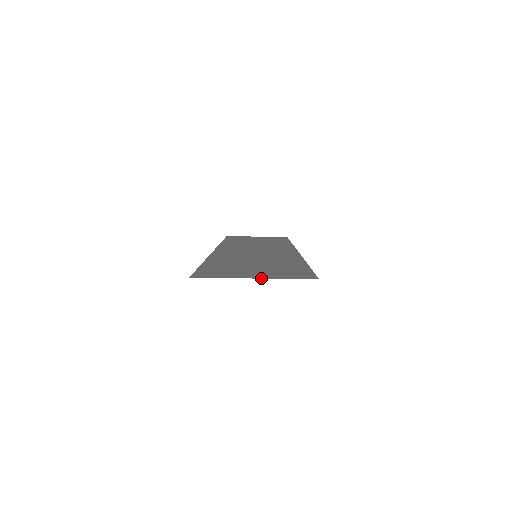
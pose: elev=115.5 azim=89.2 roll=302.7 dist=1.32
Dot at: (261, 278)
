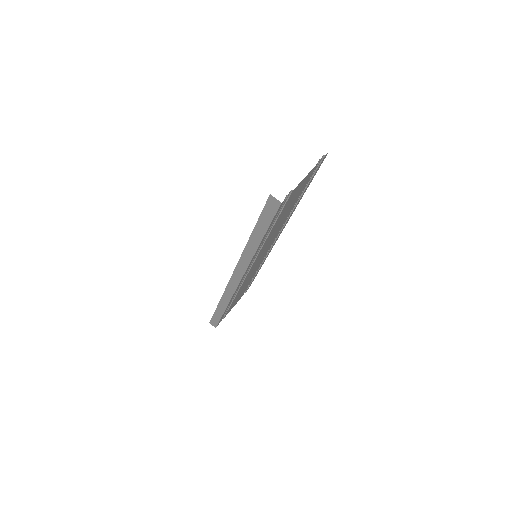
Dot at: occluded
